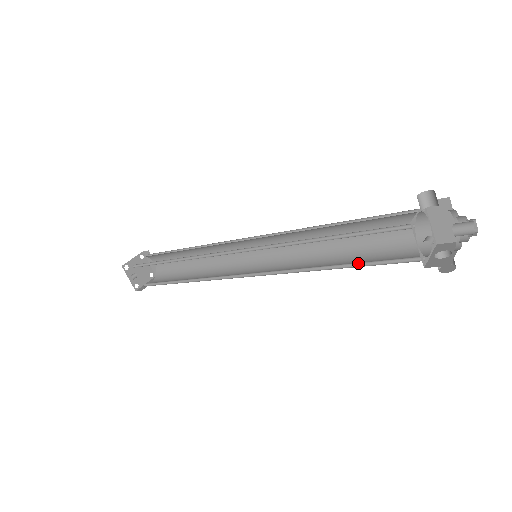
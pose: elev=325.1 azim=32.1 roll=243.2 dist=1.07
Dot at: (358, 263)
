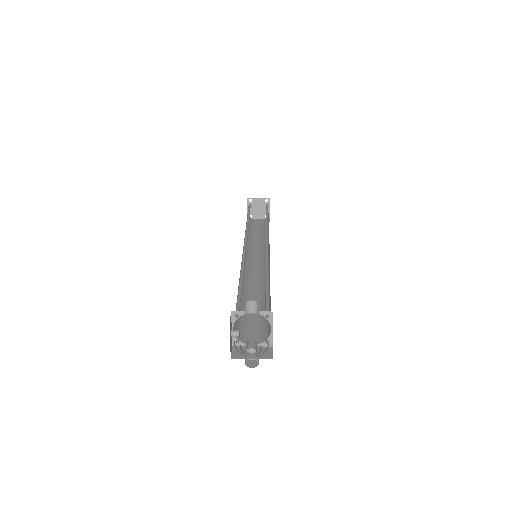
Dot at: occluded
